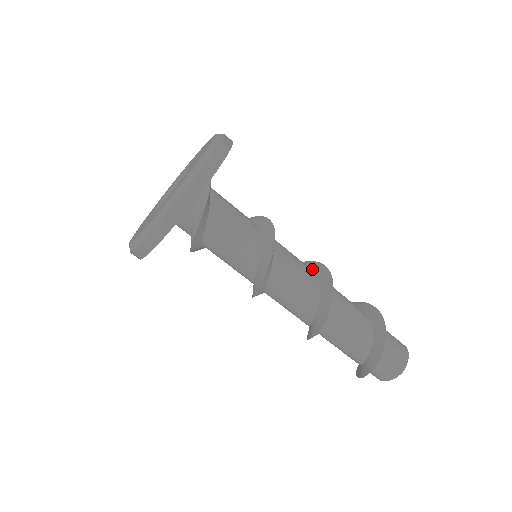
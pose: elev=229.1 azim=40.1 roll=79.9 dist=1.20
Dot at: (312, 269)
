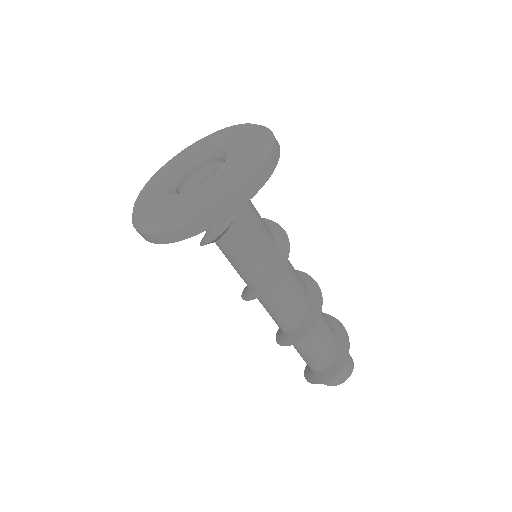
Dot at: occluded
